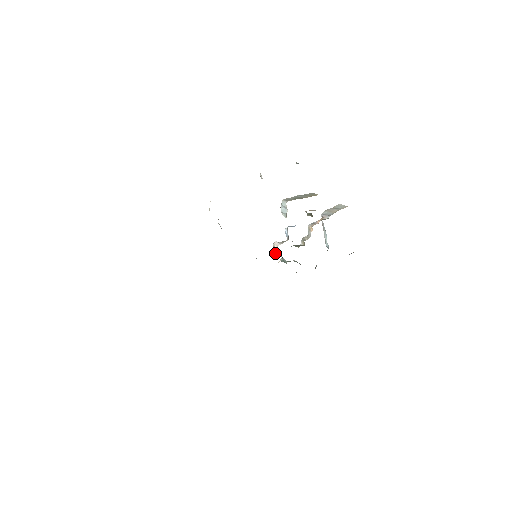
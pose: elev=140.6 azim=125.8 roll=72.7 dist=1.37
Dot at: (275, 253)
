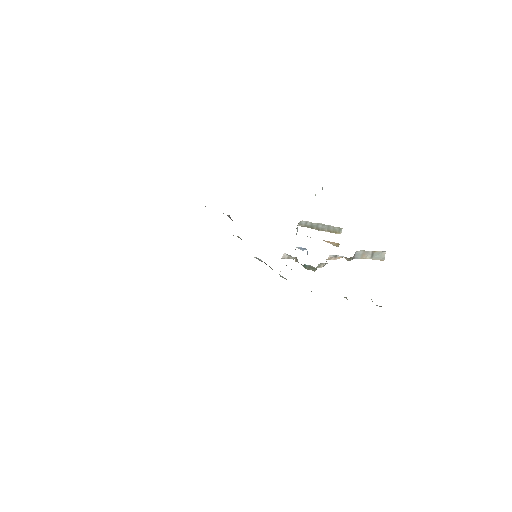
Dot at: occluded
